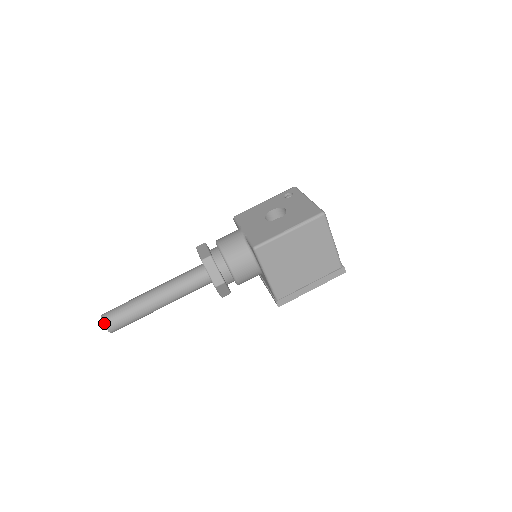
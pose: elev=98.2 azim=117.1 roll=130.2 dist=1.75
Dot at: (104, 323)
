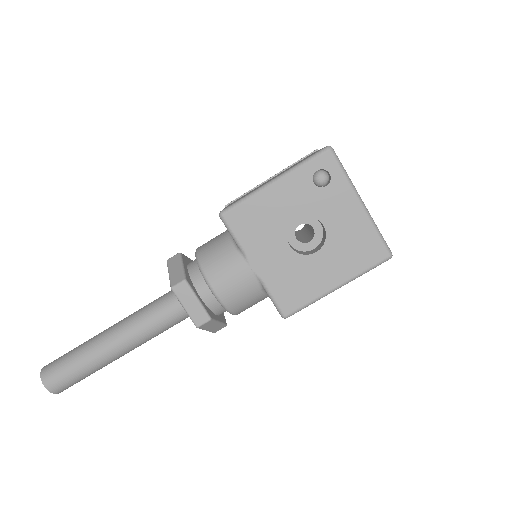
Dot at: (55, 393)
